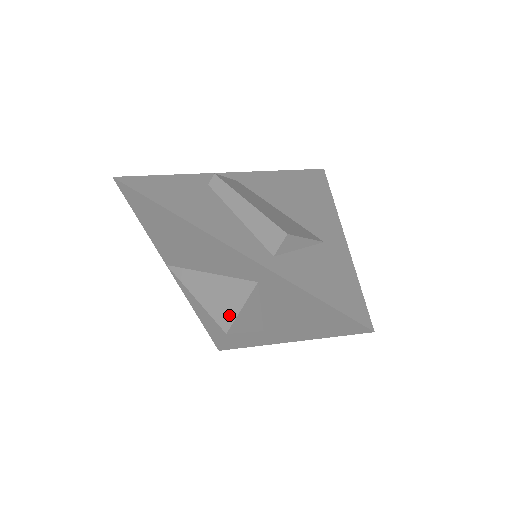
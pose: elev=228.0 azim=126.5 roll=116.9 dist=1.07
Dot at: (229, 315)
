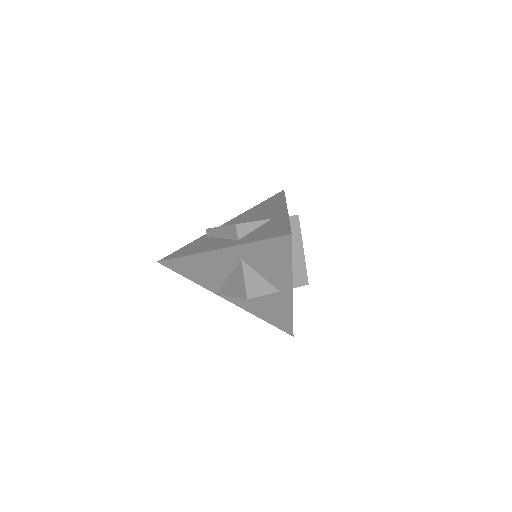
Dot at: (243, 289)
